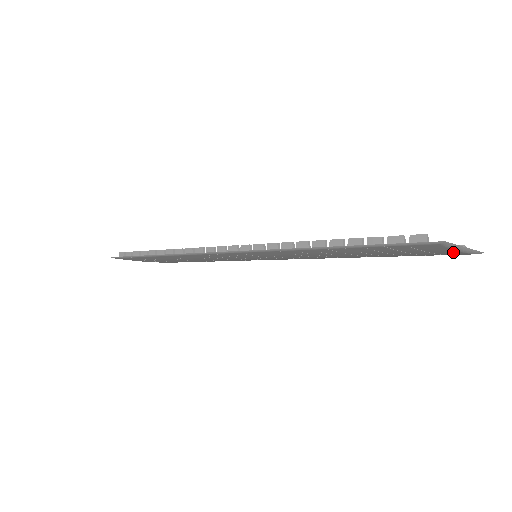
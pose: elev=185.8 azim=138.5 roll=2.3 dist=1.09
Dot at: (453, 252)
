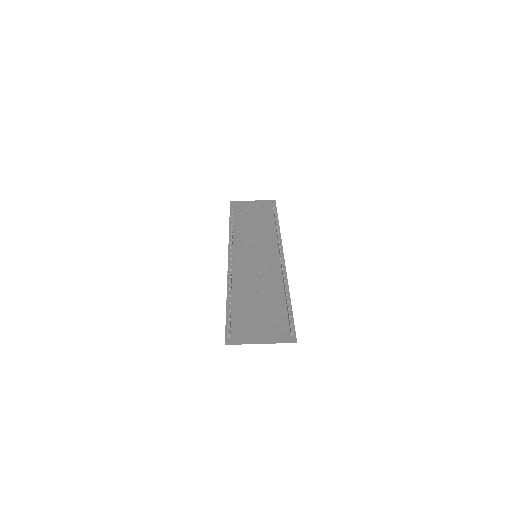
Dot at: (265, 339)
